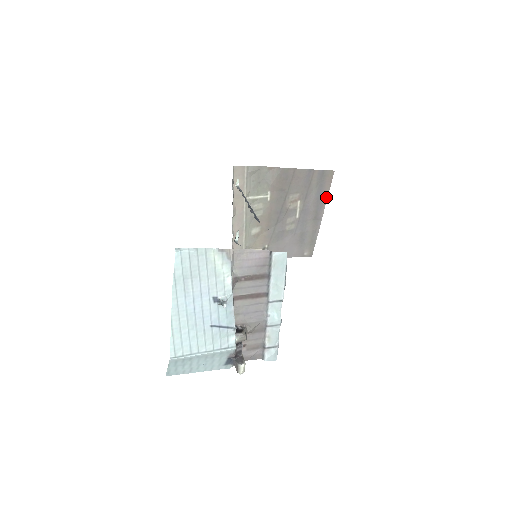
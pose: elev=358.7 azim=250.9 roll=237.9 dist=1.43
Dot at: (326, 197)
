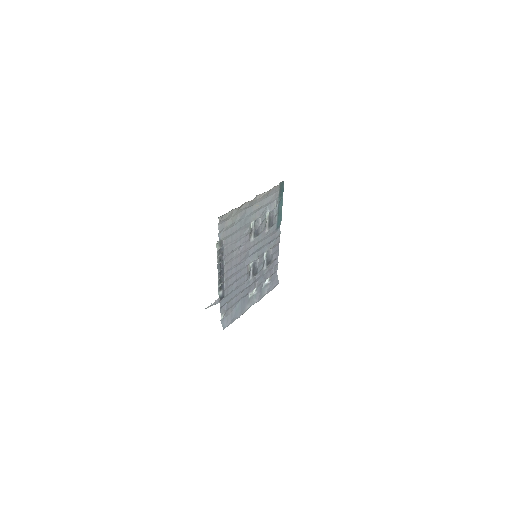
Dot at: occluded
